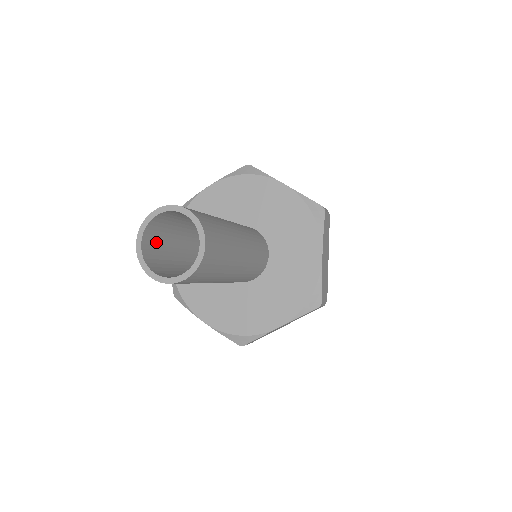
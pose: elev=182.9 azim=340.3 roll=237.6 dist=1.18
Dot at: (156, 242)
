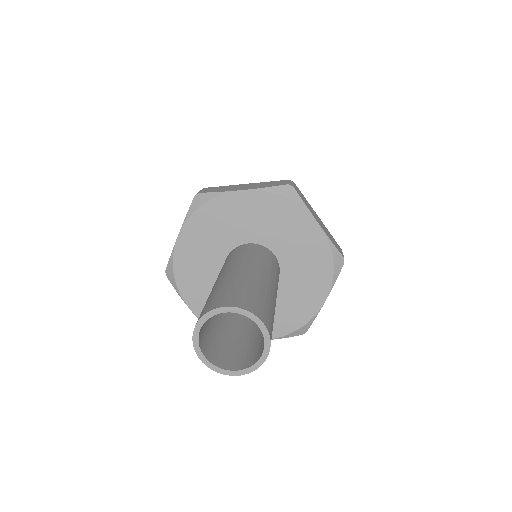
Dot at: occluded
